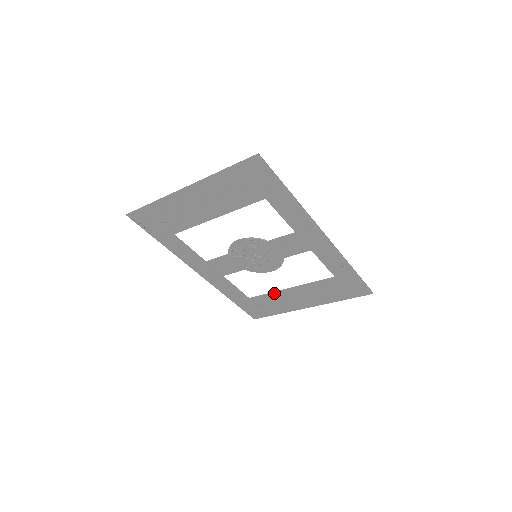
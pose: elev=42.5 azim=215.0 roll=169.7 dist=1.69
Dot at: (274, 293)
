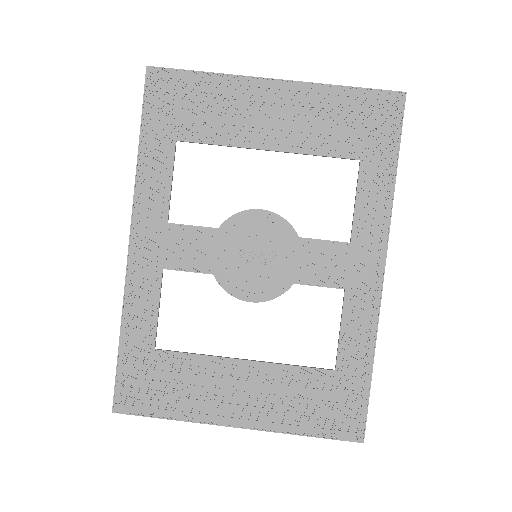
Dot at: (210, 357)
